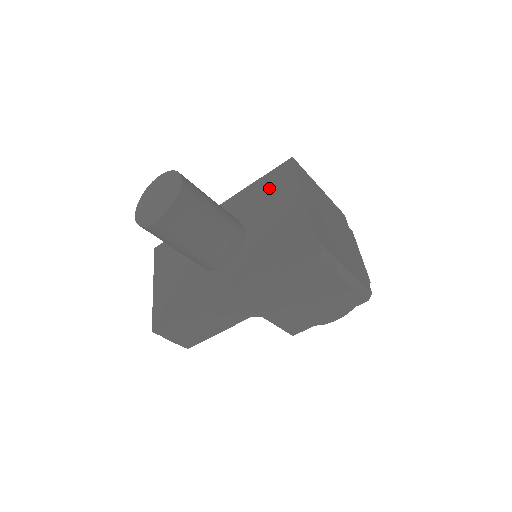
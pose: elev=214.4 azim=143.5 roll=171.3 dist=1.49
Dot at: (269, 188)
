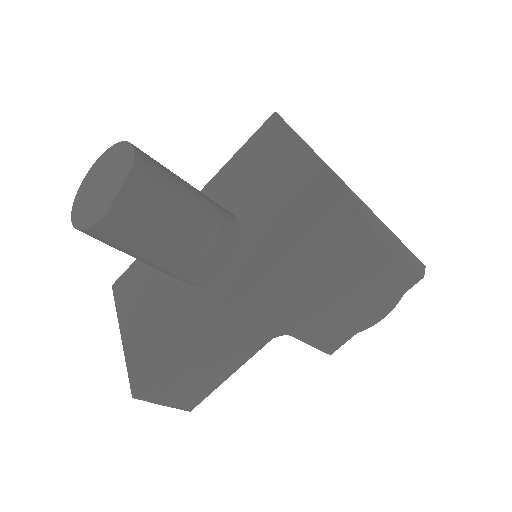
Dot at: (254, 157)
